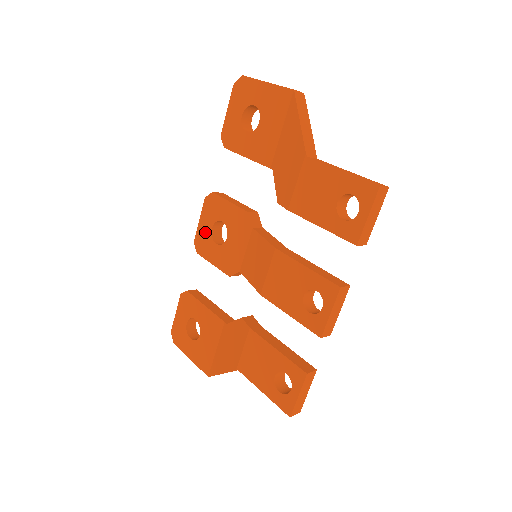
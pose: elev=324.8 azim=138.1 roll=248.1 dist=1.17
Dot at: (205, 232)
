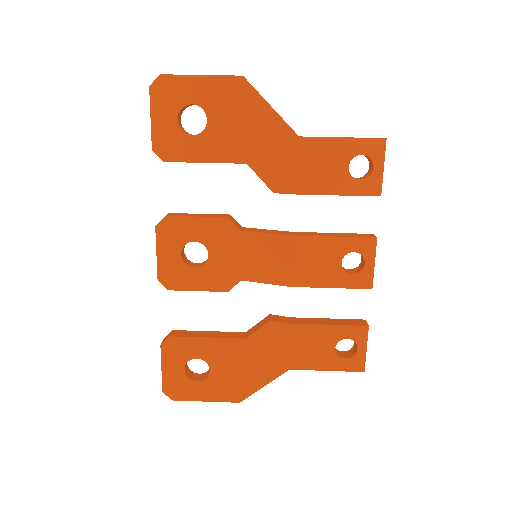
Dot at: (172, 263)
